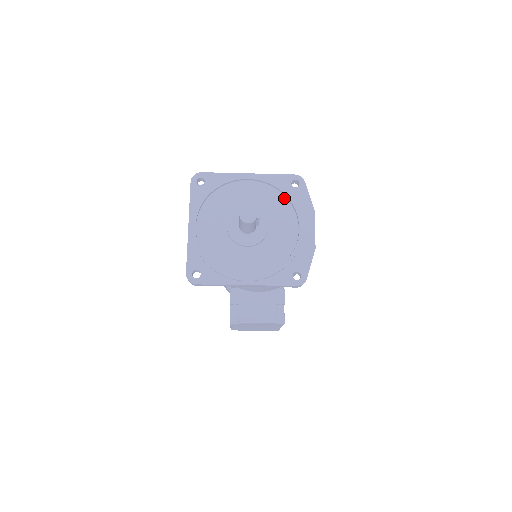
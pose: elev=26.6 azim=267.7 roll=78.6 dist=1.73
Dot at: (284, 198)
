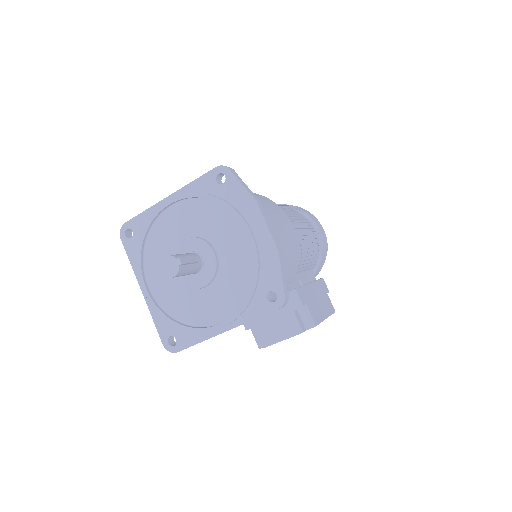
Dot at: (217, 205)
